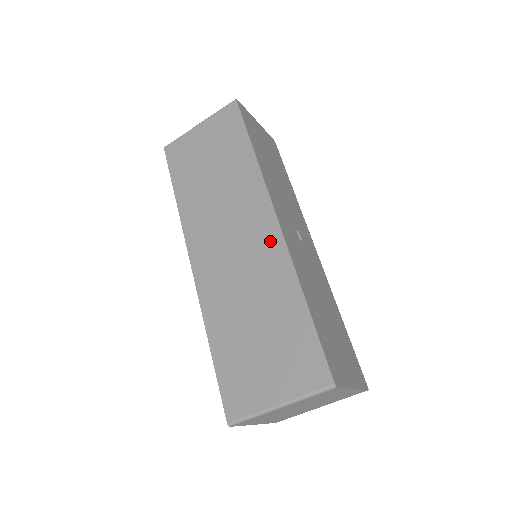
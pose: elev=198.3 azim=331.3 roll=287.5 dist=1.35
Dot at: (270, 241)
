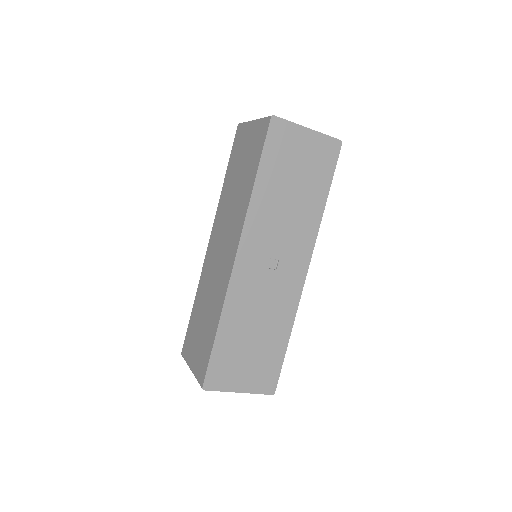
Dot at: (227, 269)
